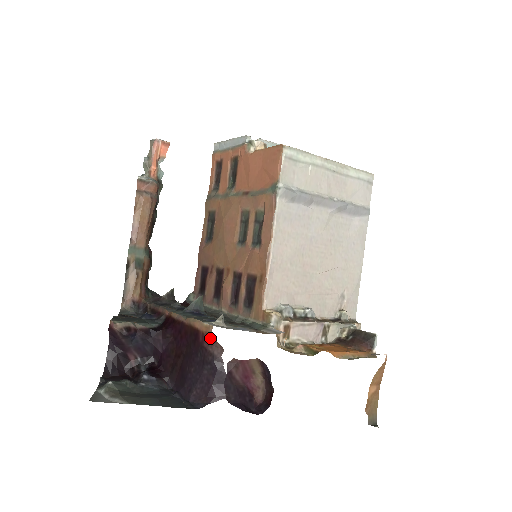
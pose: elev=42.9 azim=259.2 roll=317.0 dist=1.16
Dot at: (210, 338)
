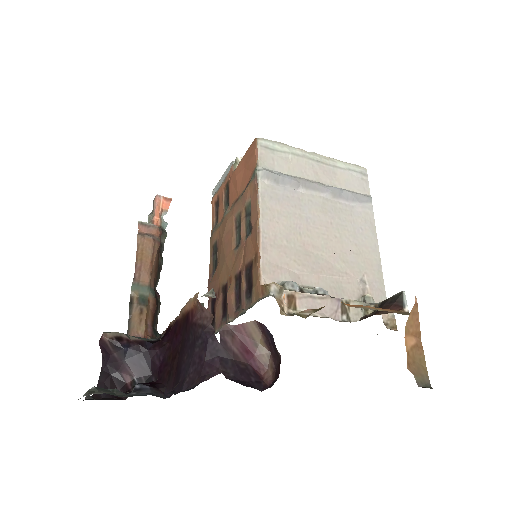
Dot at: (198, 309)
